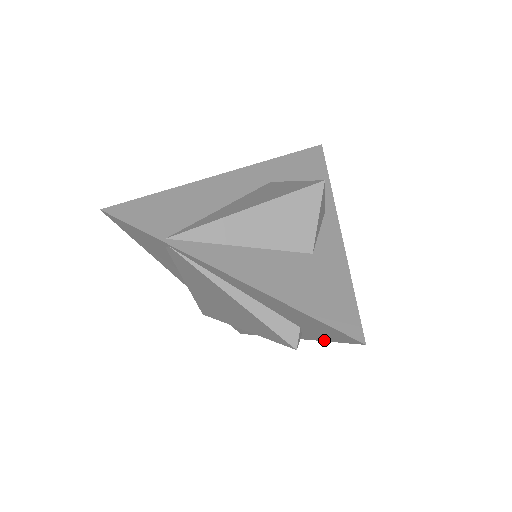
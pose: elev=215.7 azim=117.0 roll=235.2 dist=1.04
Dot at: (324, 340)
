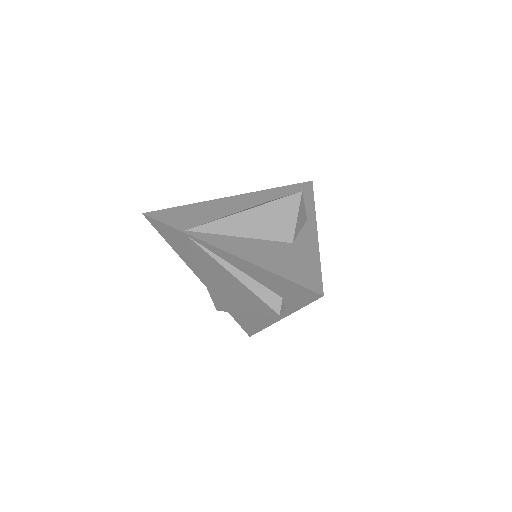
Dot at: (300, 307)
